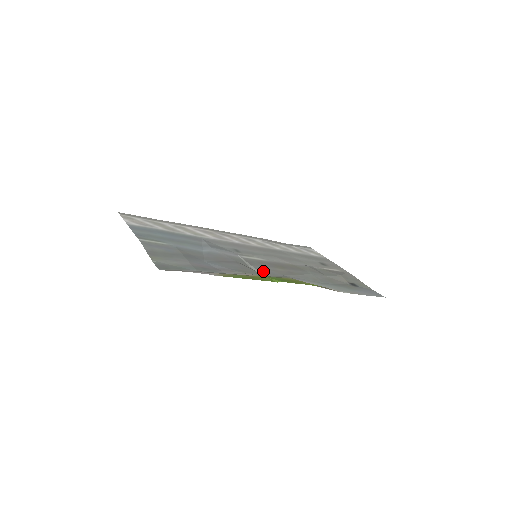
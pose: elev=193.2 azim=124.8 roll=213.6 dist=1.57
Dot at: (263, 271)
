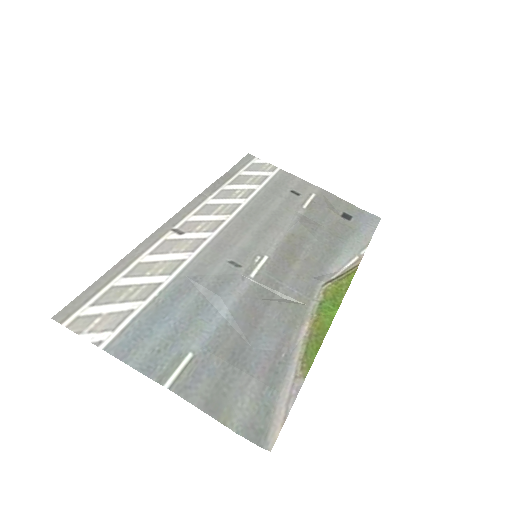
Dot at: (296, 293)
